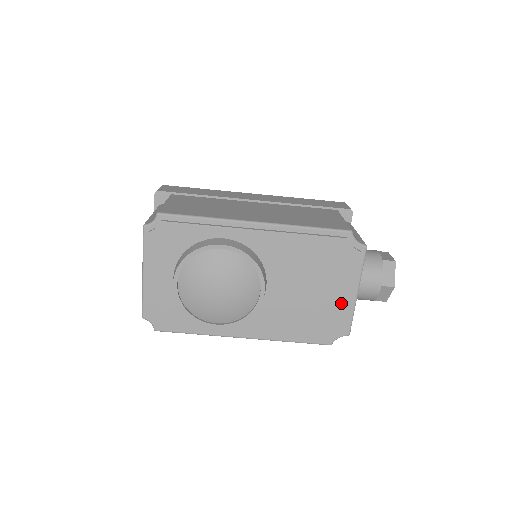
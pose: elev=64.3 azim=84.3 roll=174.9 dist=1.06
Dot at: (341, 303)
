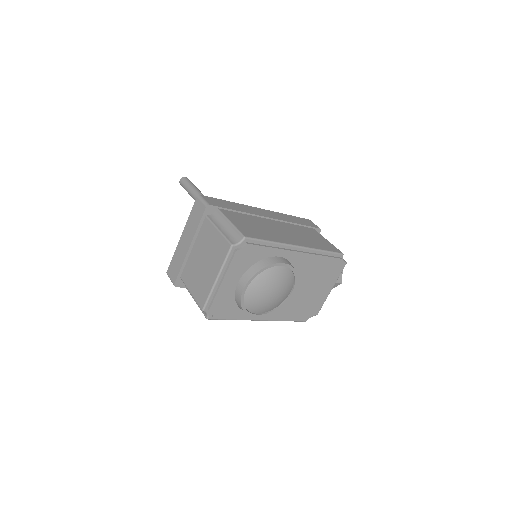
Dot at: (323, 297)
